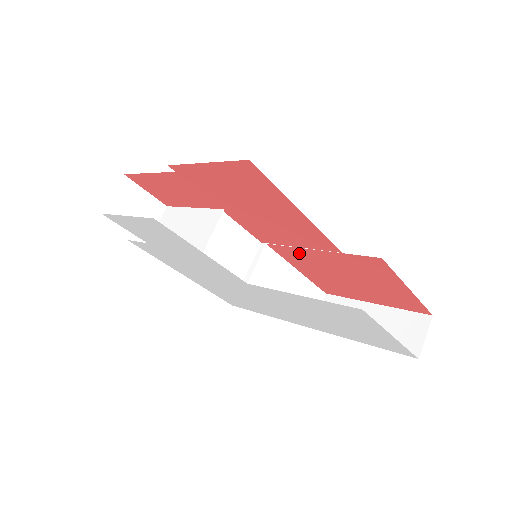
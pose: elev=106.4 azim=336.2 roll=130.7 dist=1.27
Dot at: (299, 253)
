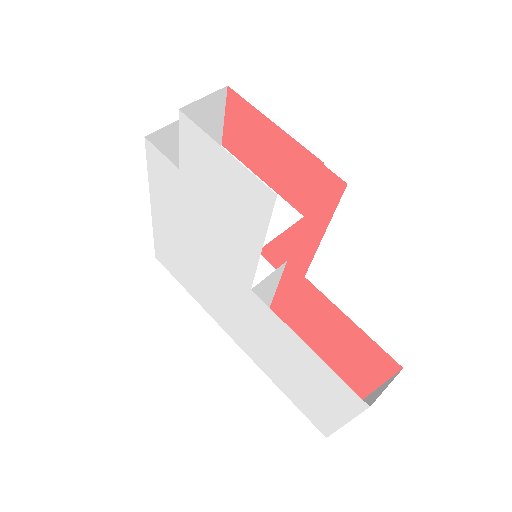
Dot at: (312, 294)
